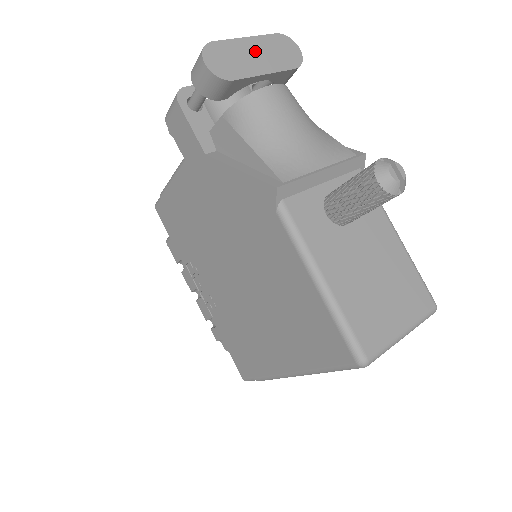
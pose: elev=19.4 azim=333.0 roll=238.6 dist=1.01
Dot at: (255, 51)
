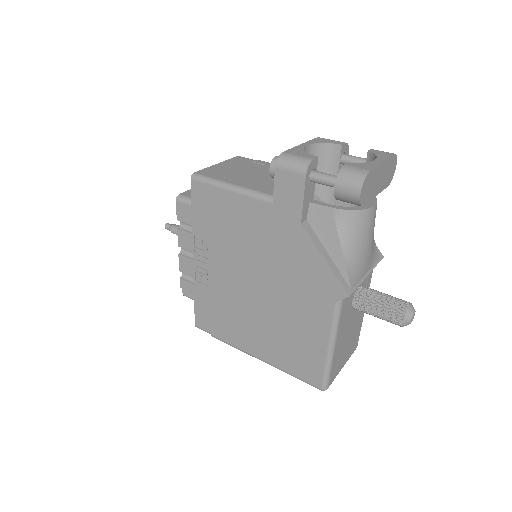
Dot at: (381, 175)
